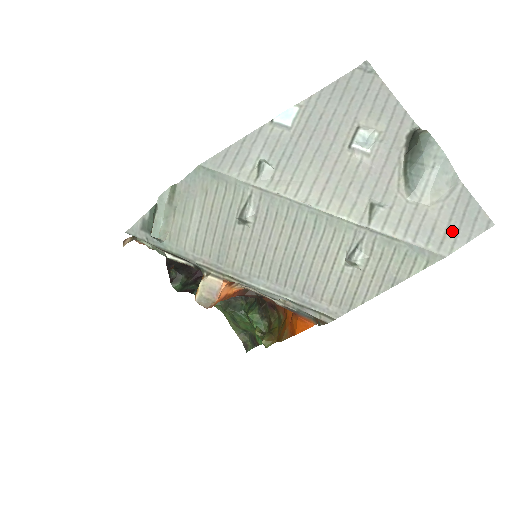
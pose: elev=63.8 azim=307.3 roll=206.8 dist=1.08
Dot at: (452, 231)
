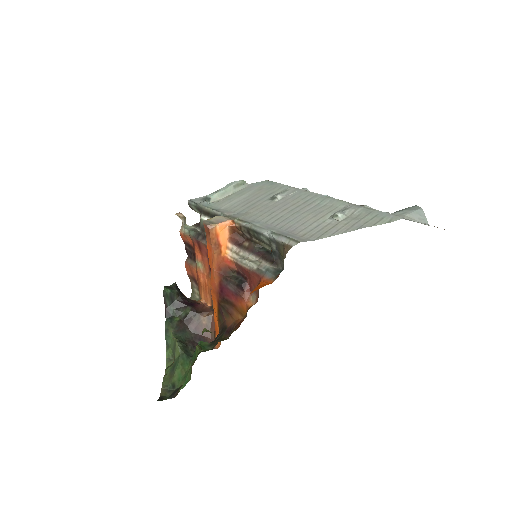
Dot at: occluded
